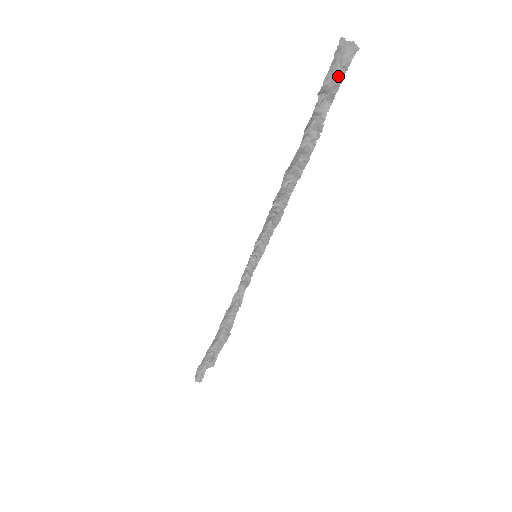
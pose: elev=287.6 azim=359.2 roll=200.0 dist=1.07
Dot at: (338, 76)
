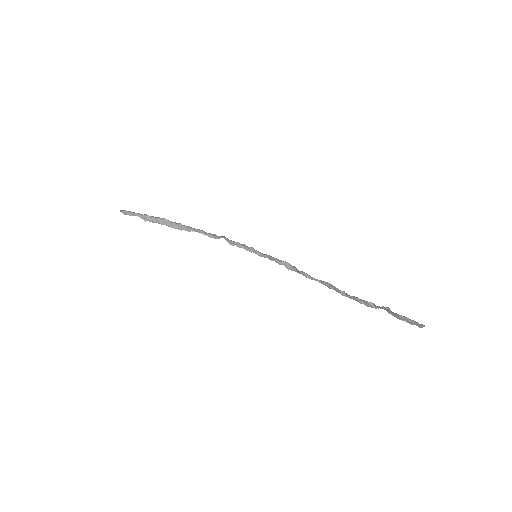
Dot at: (402, 318)
